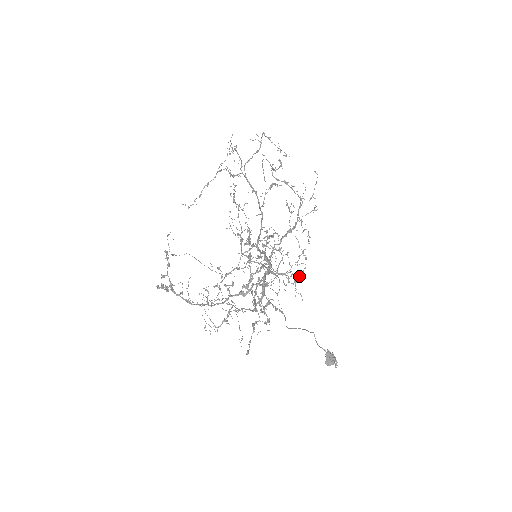
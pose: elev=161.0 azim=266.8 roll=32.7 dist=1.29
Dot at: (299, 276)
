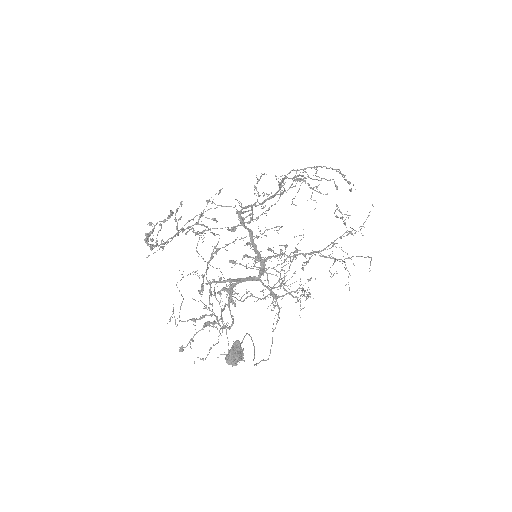
Dot at: (292, 296)
